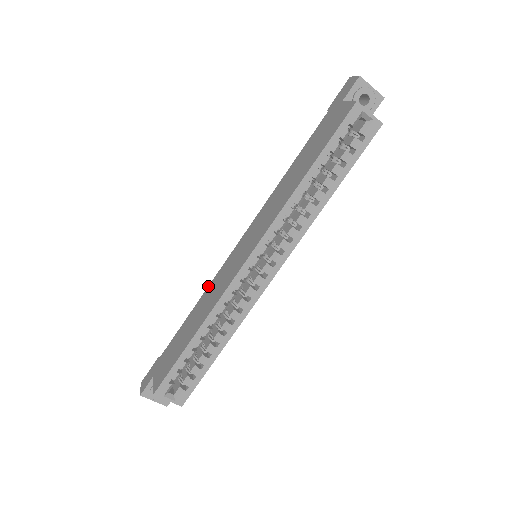
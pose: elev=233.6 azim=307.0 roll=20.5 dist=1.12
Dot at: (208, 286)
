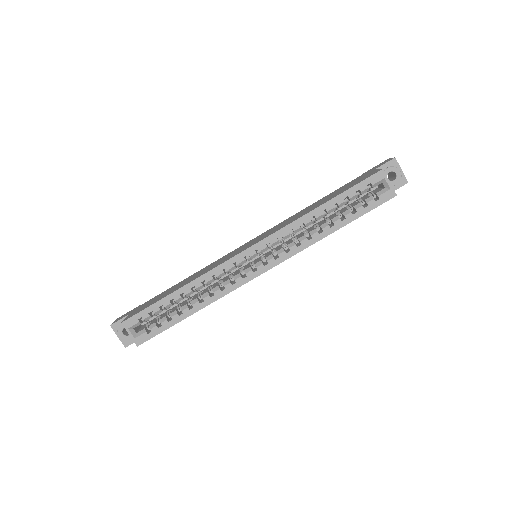
Dot at: (208, 265)
